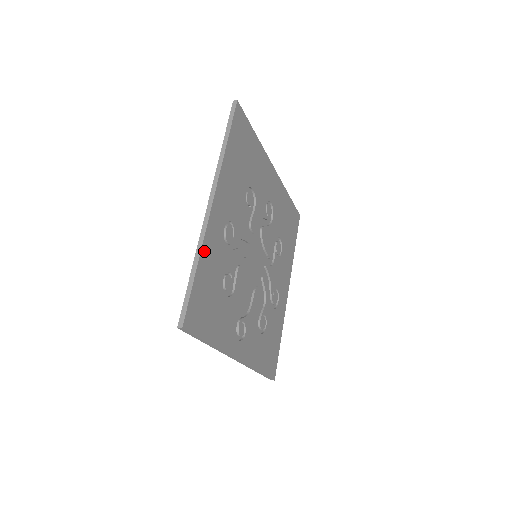
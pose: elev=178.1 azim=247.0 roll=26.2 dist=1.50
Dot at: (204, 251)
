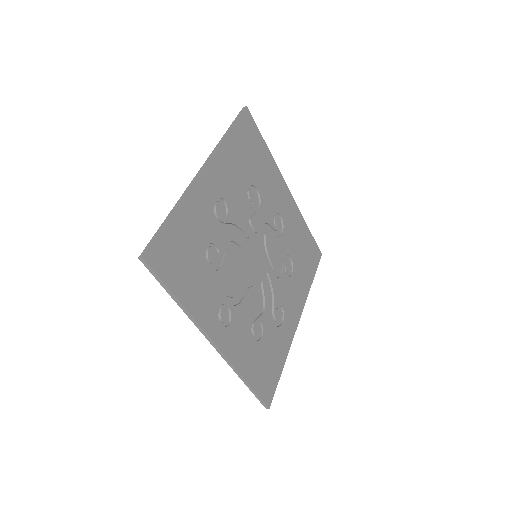
Dot at: (185, 205)
